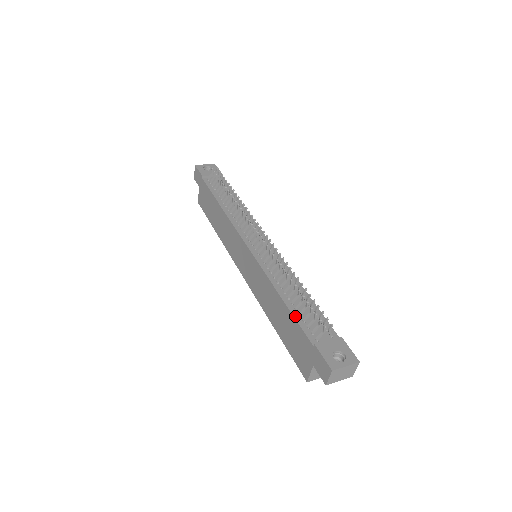
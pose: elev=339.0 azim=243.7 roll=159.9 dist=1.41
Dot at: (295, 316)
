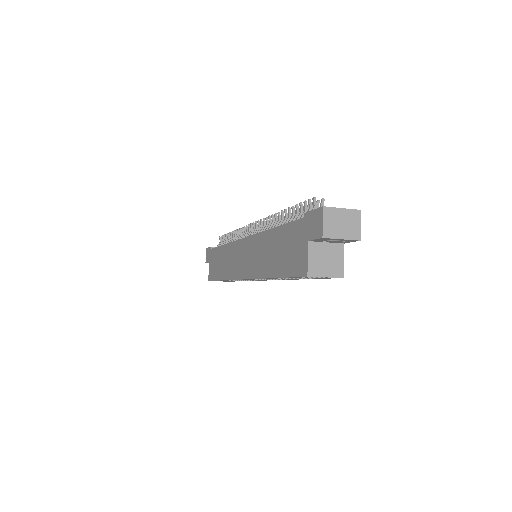
Dot at: (286, 224)
